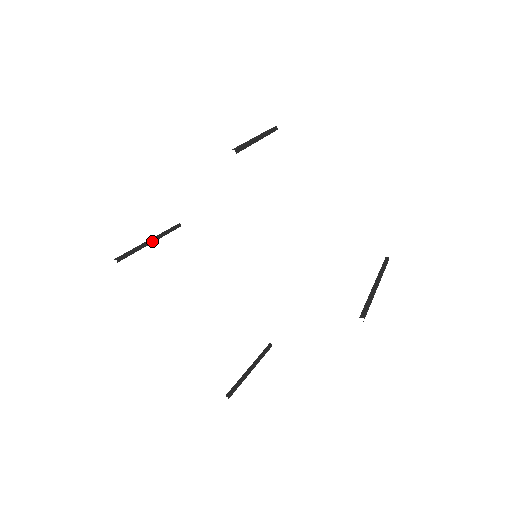
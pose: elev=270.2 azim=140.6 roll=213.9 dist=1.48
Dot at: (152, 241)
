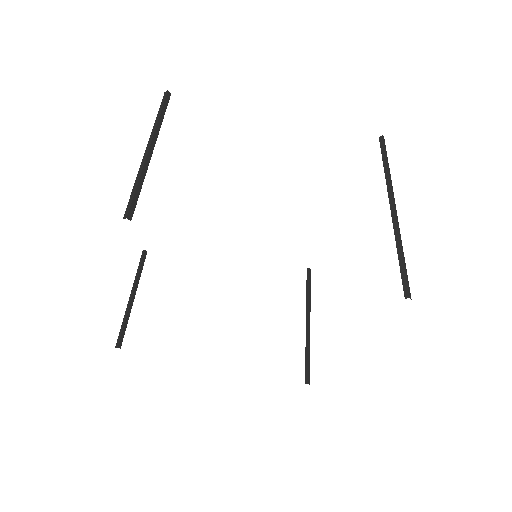
Dot at: (151, 150)
